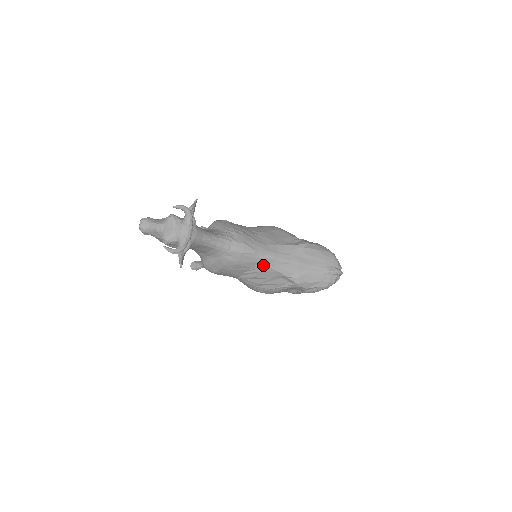
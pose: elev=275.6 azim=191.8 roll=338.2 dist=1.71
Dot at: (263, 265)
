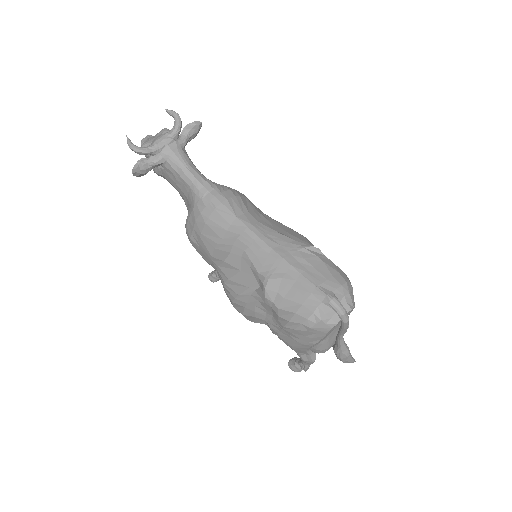
Dot at: (237, 241)
